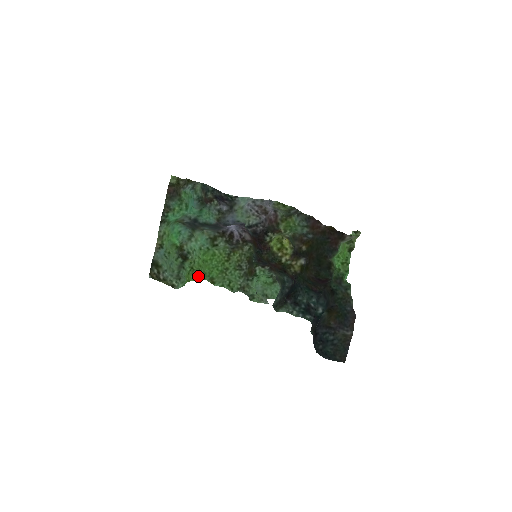
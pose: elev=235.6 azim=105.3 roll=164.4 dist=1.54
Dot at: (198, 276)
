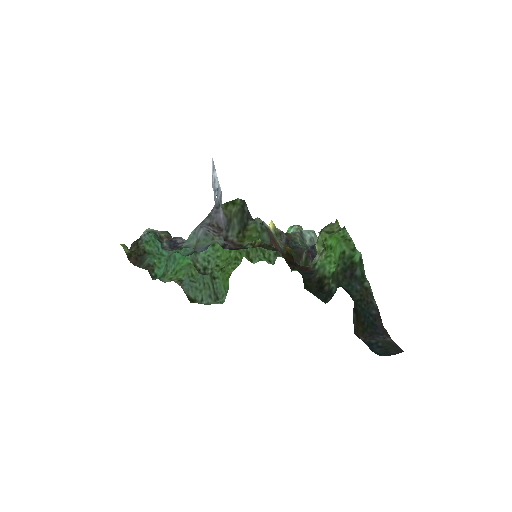
Dot at: (234, 262)
